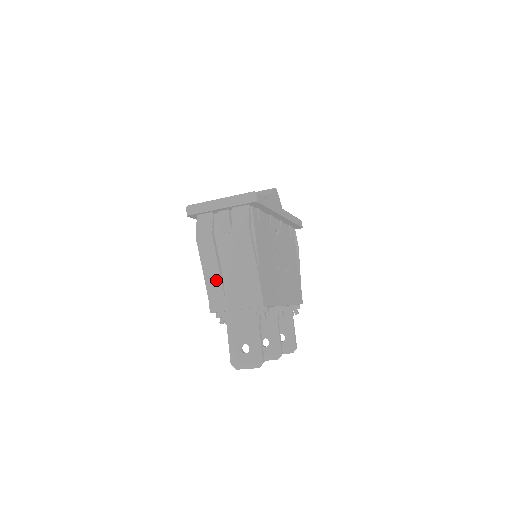
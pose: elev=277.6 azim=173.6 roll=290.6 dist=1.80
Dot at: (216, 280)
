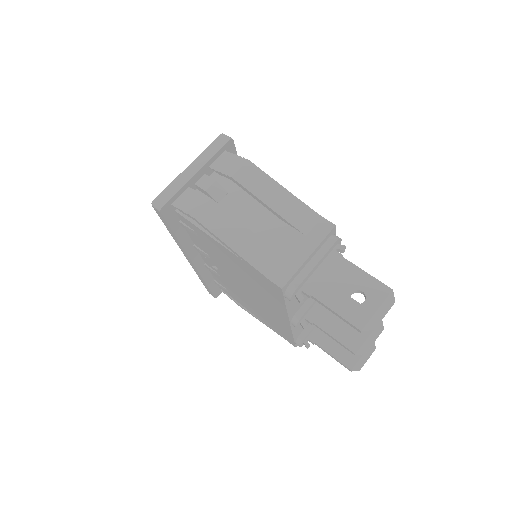
Dot at: (256, 245)
